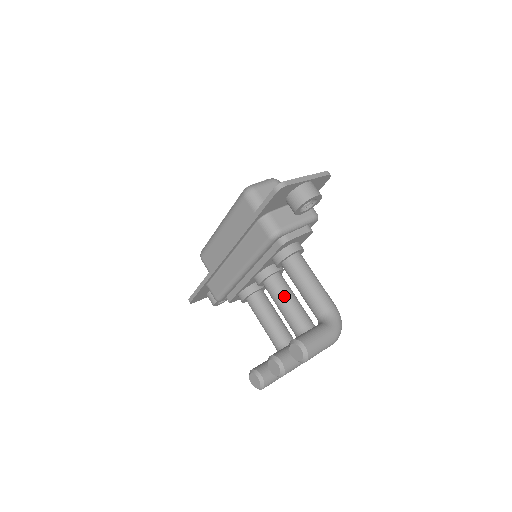
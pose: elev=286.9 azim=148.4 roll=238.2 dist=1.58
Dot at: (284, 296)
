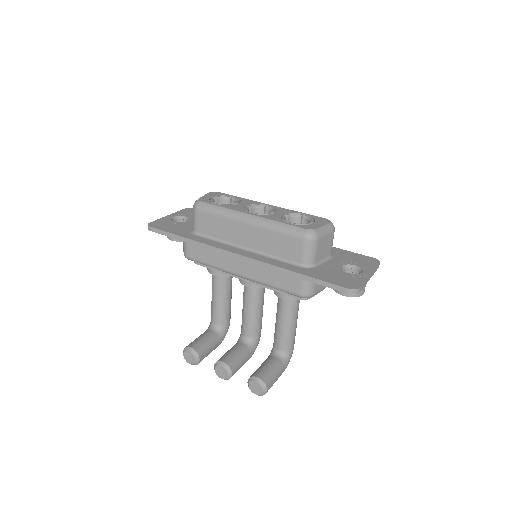
Dot at: (258, 307)
